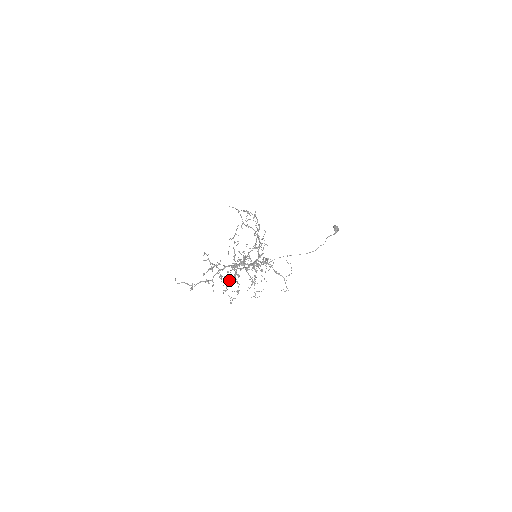
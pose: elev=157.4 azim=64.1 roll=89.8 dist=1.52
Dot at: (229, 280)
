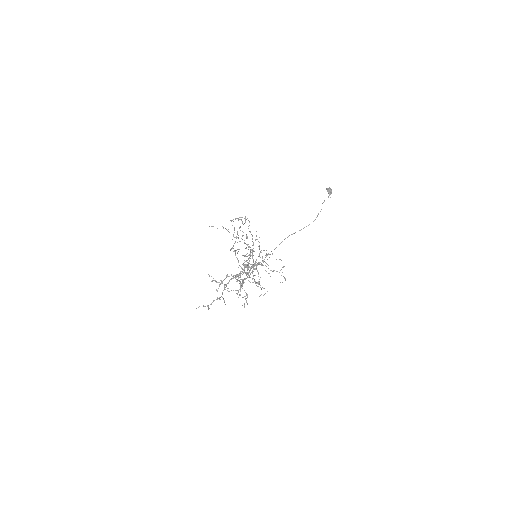
Dot at: (240, 286)
